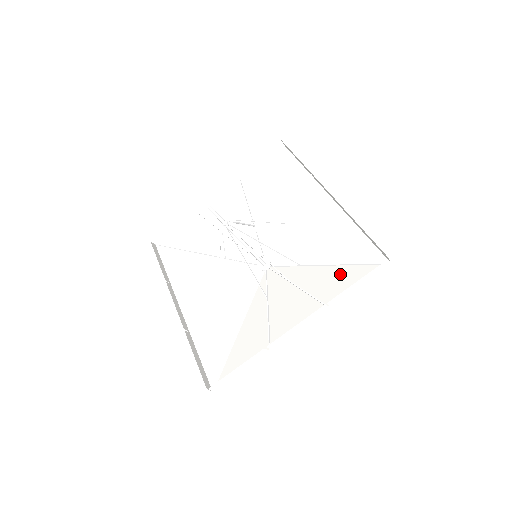
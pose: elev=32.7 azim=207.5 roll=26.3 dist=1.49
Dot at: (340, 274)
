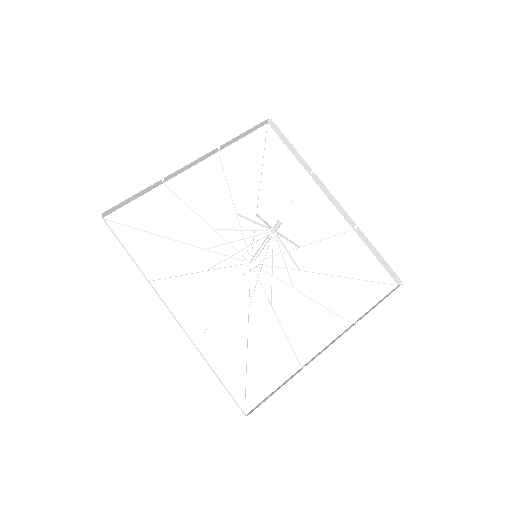
Dot at: (350, 288)
